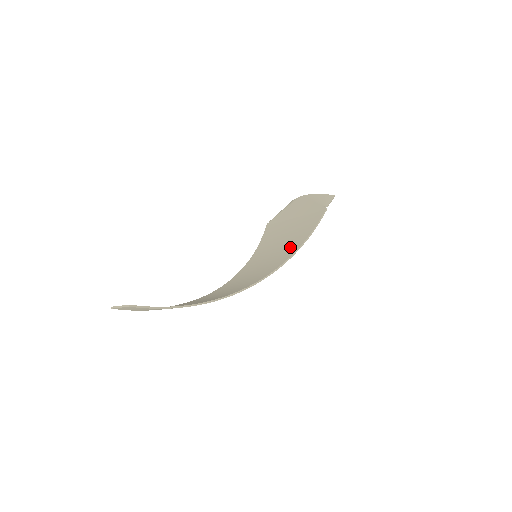
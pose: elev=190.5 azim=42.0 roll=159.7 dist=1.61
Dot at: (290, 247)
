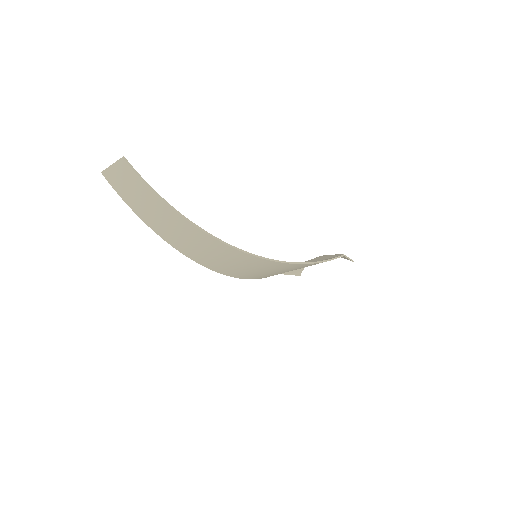
Dot at: occluded
